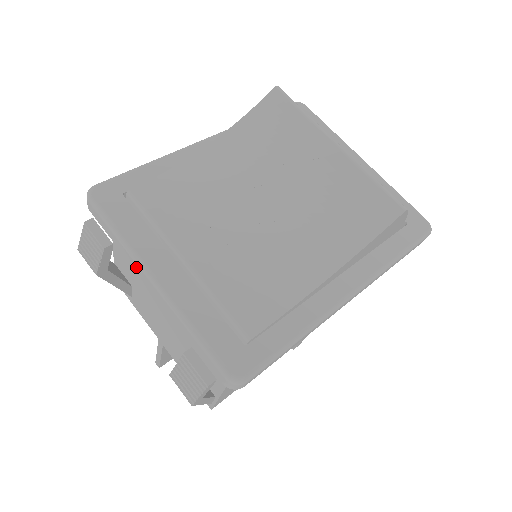
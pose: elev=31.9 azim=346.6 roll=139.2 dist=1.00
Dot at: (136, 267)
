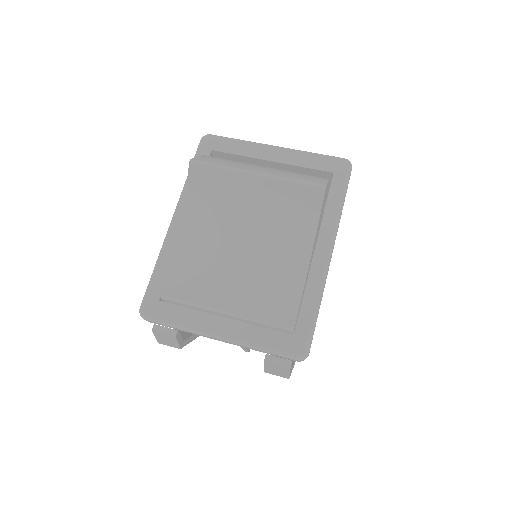
Dot at: occluded
